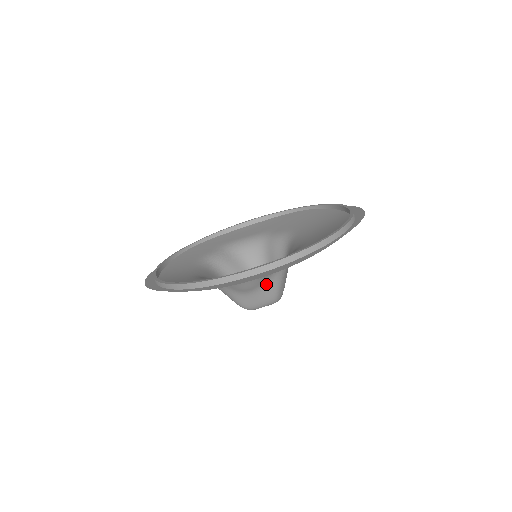
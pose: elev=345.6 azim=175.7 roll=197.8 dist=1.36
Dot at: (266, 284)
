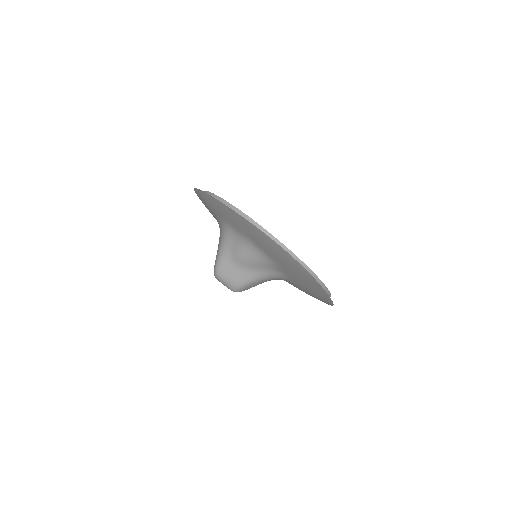
Dot at: (250, 271)
